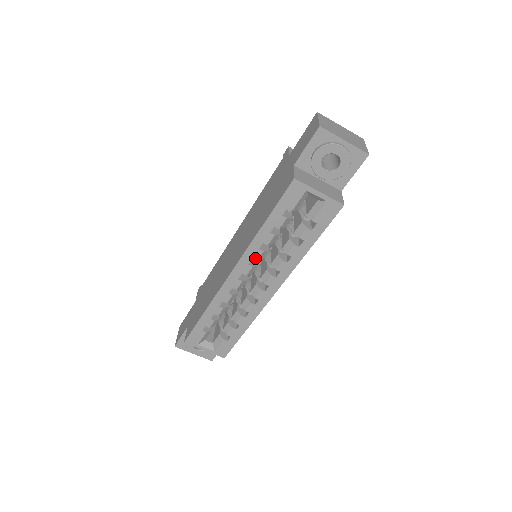
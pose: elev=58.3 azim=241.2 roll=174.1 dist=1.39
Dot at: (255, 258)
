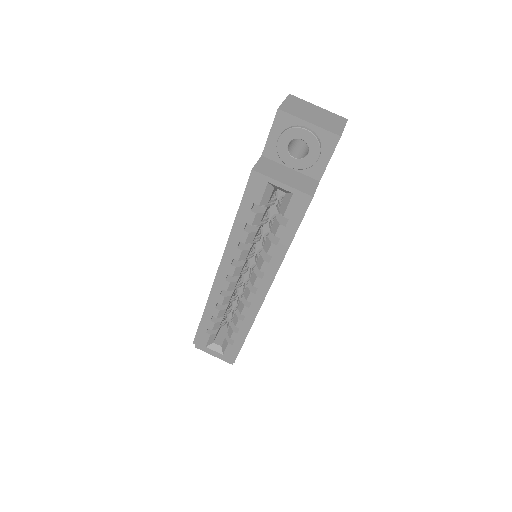
Dot at: (236, 258)
